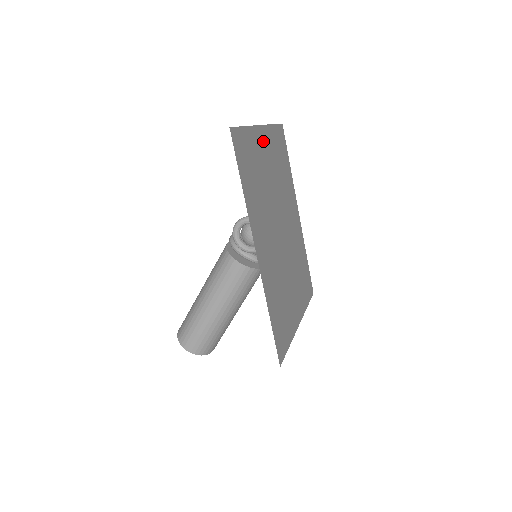
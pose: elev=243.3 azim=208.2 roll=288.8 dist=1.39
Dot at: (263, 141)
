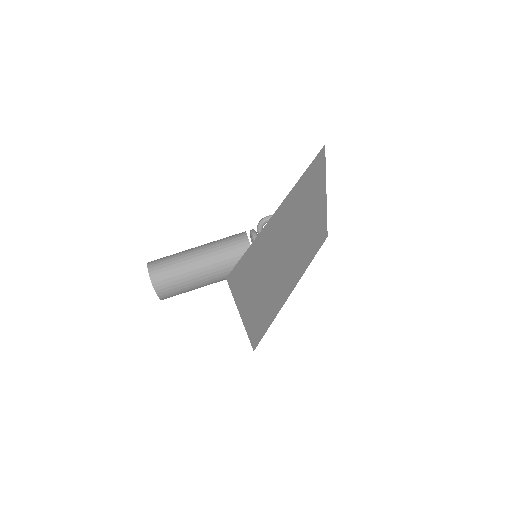
Dot at: (321, 202)
